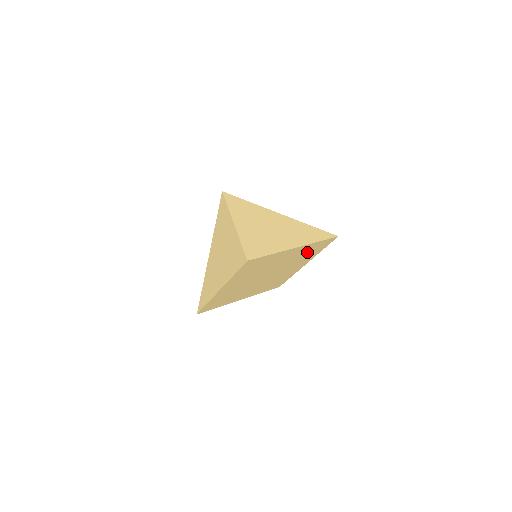
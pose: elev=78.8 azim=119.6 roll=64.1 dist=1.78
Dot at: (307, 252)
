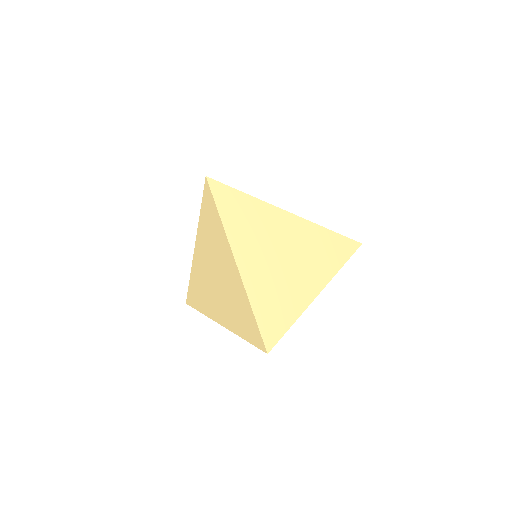
Dot at: occluded
